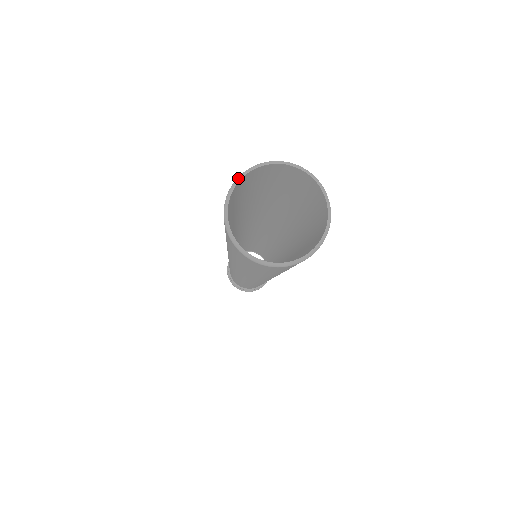
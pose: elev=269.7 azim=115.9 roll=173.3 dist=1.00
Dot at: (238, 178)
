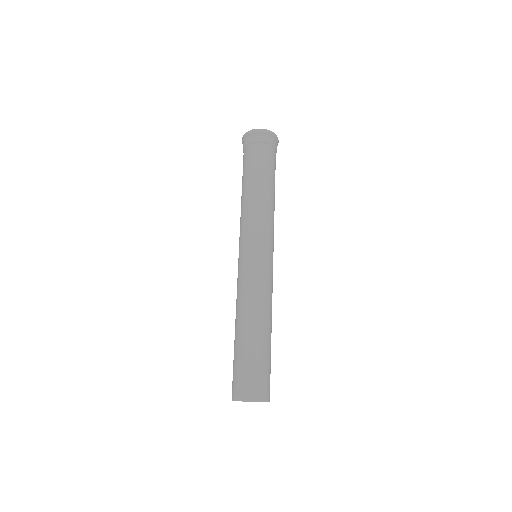
Dot at: occluded
